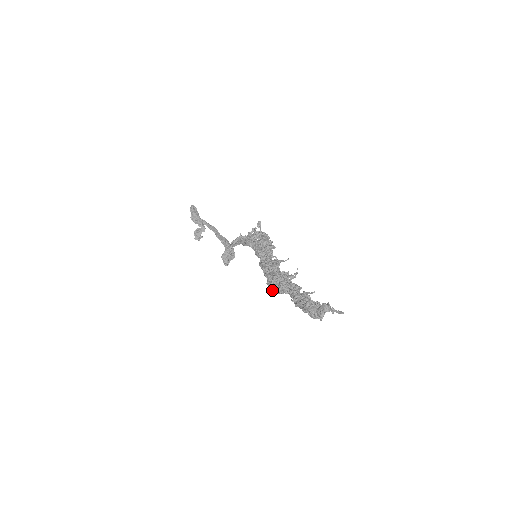
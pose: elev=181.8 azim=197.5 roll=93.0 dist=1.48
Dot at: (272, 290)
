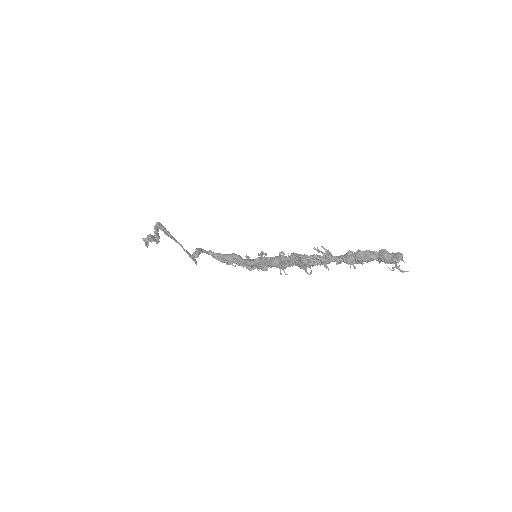
Dot at: (303, 255)
